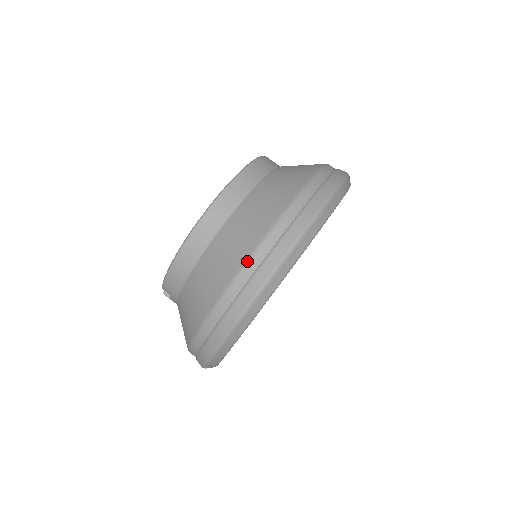
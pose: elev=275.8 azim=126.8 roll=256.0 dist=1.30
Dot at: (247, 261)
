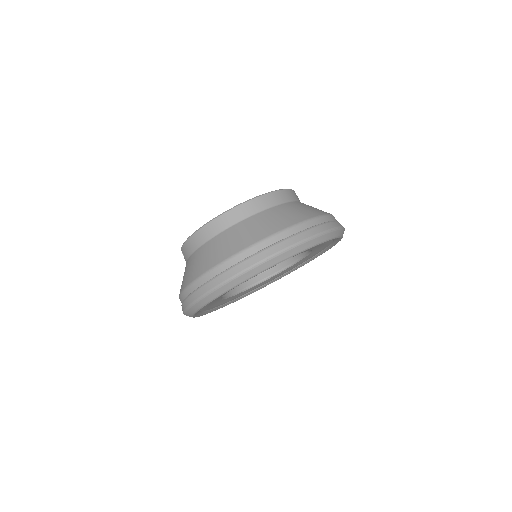
Dot at: (231, 257)
